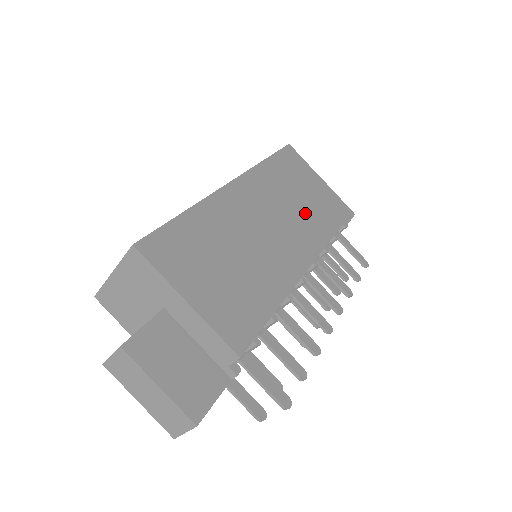
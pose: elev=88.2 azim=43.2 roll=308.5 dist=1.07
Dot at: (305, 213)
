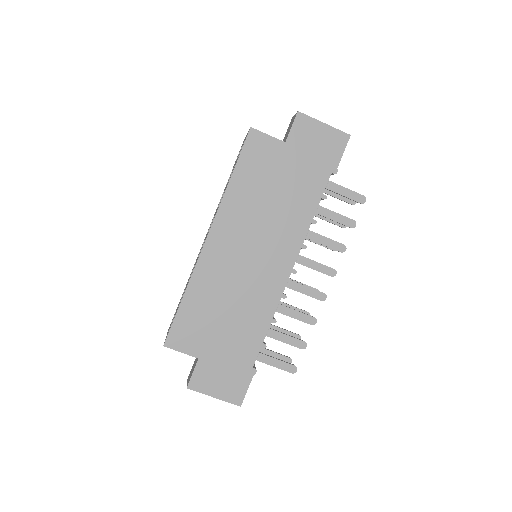
Dot at: (280, 214)
